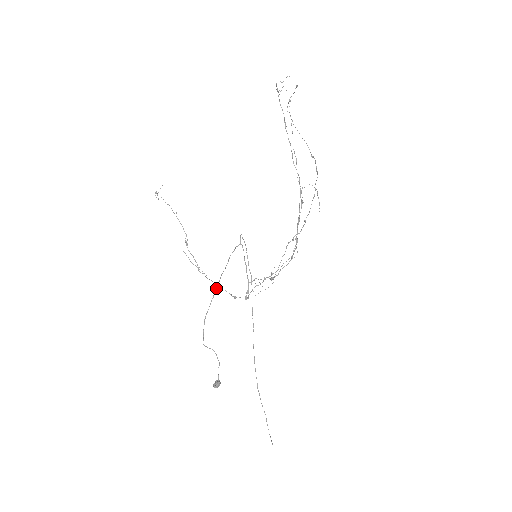
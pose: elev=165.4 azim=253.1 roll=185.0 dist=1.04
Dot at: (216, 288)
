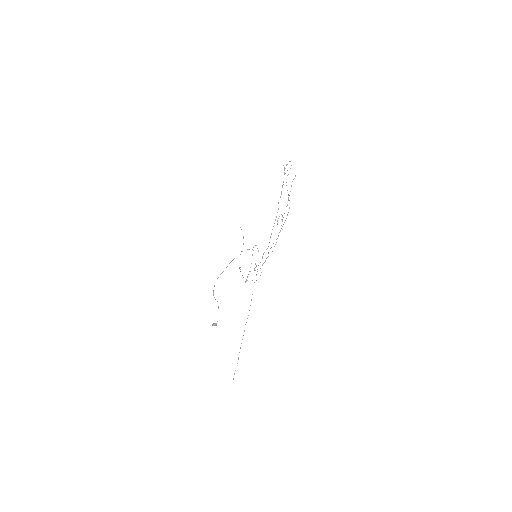
Dot at: occluded
